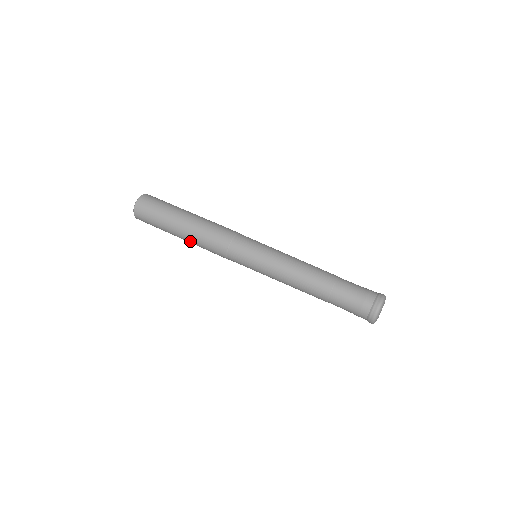
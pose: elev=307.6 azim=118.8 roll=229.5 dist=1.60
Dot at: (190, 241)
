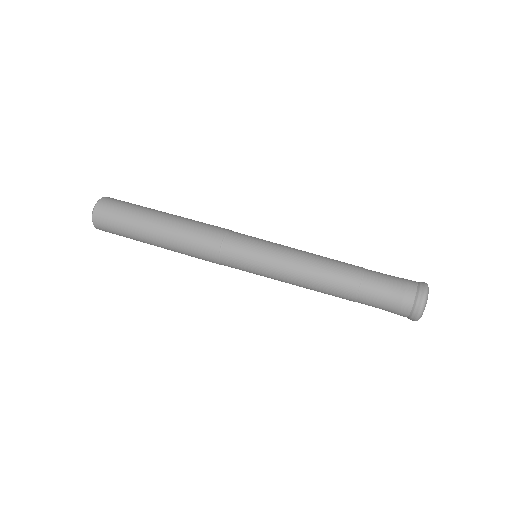
Dot at: occluded
